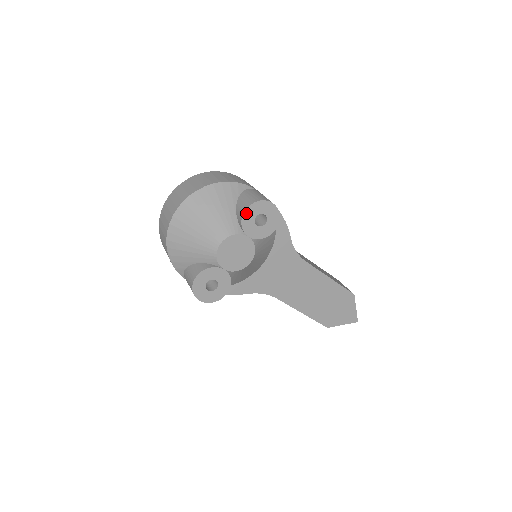
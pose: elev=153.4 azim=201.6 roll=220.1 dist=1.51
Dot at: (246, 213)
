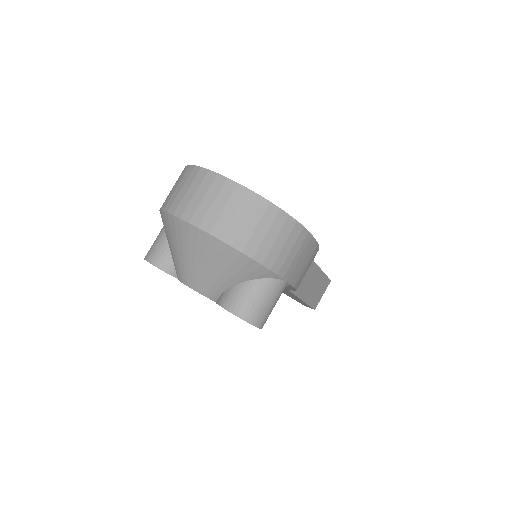
Dot at: (227, 310)
